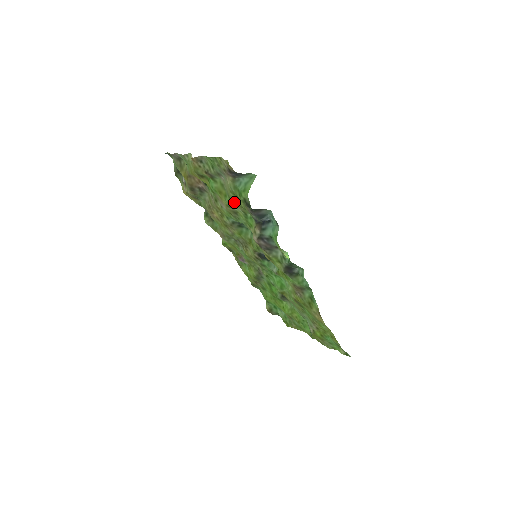
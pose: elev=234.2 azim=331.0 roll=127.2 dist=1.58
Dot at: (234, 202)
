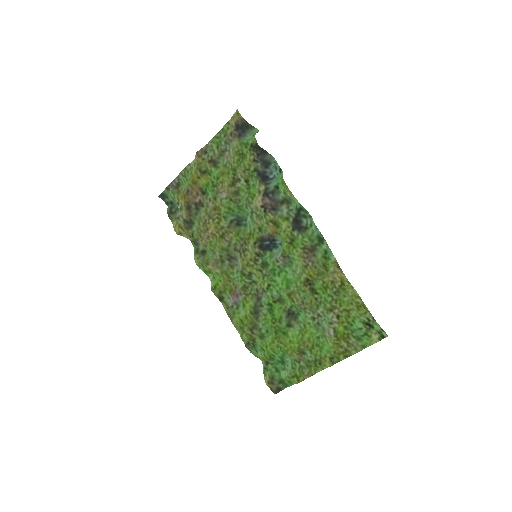
Dot at: (238, 169)
